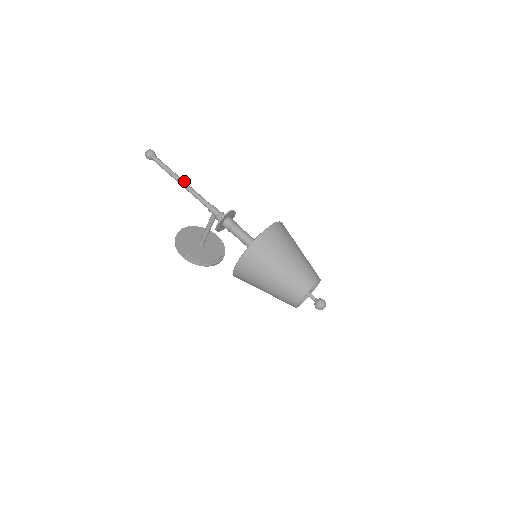
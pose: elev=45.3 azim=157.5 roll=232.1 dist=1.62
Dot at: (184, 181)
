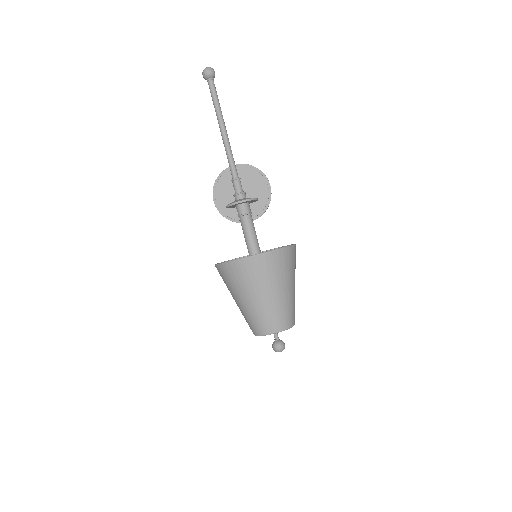
Dot at: (224, 131)
